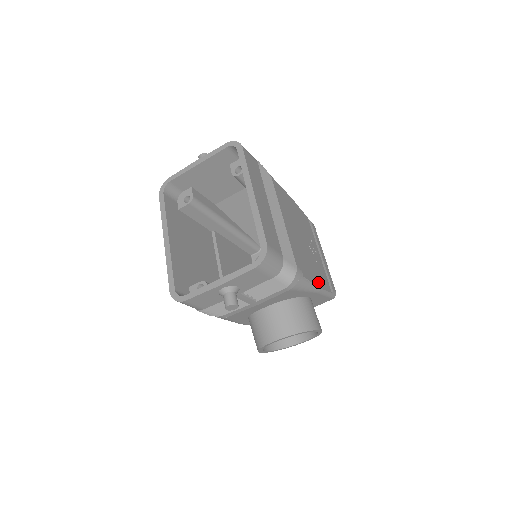
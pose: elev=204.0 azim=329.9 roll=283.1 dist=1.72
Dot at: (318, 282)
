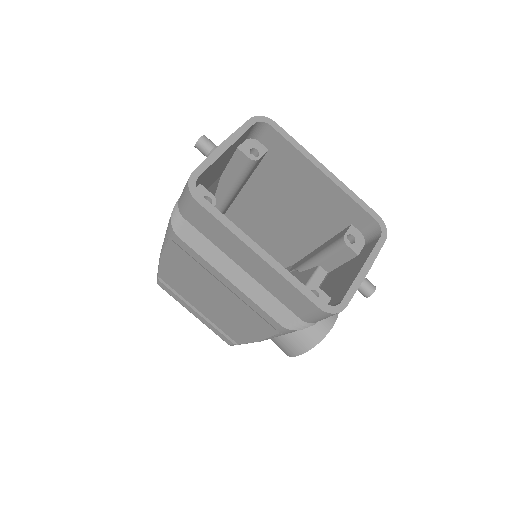
Dot at: occluded
